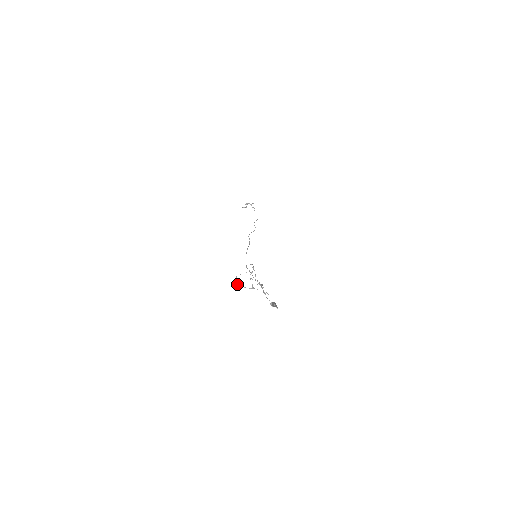
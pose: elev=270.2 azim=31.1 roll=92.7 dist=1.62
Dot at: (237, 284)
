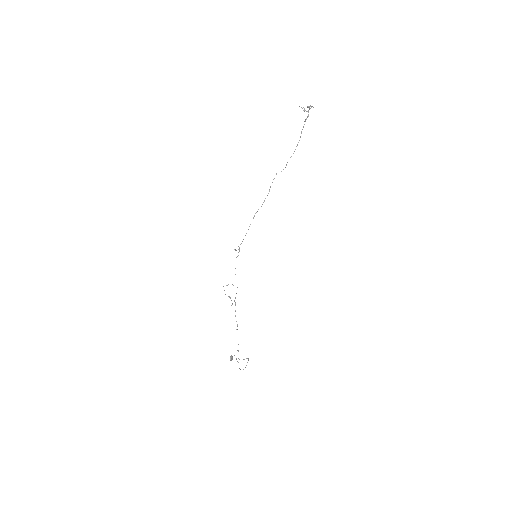
Dot at: occluded
